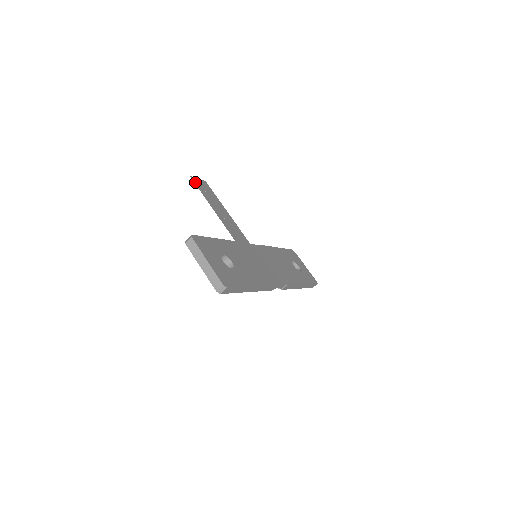
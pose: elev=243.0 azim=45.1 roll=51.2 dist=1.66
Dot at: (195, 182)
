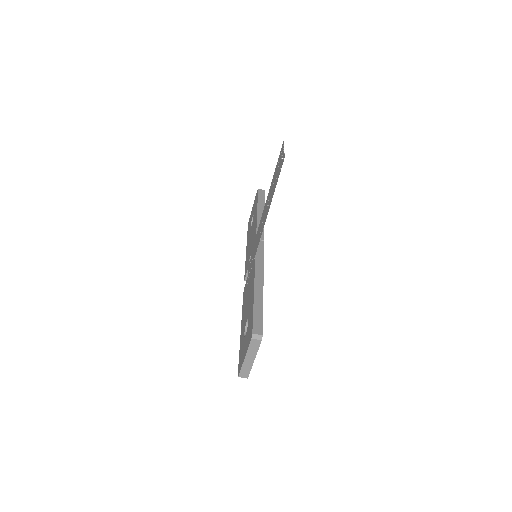
Dot at: occluded
